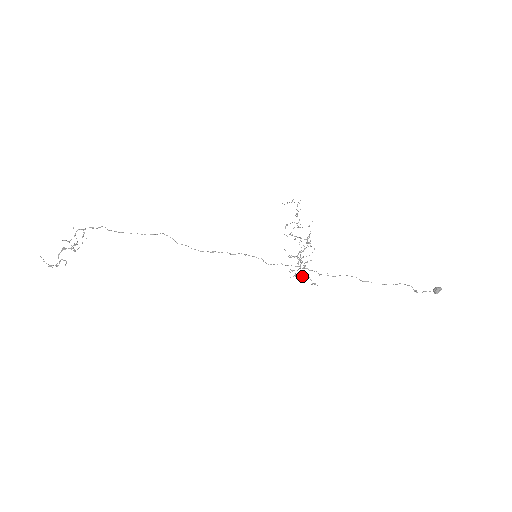
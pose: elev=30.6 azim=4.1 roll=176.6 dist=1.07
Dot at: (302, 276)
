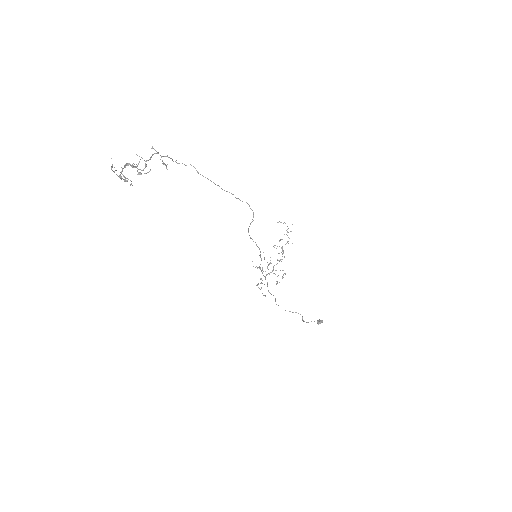
Dot at: occluded
